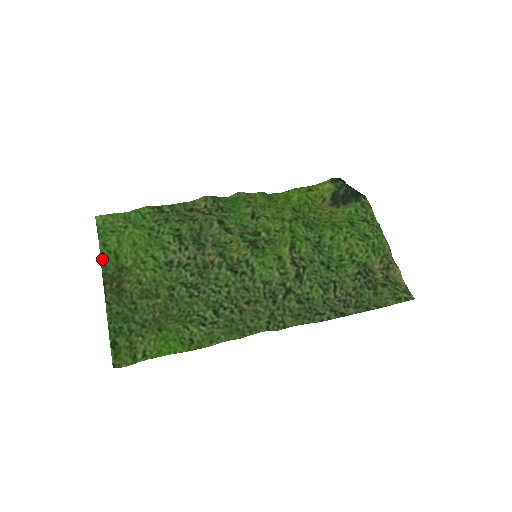
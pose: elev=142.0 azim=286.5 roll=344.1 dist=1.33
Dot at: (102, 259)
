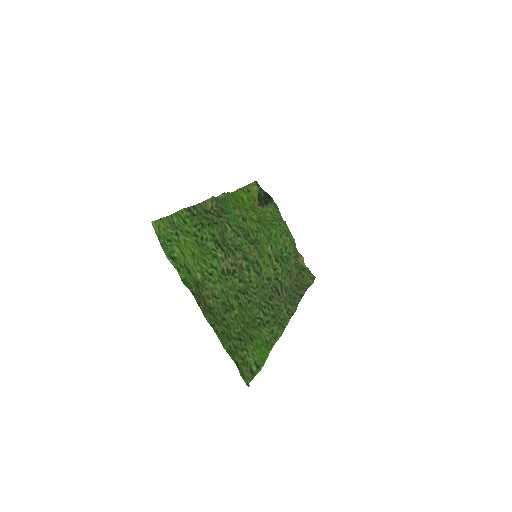
Dot at: (181, 276)
